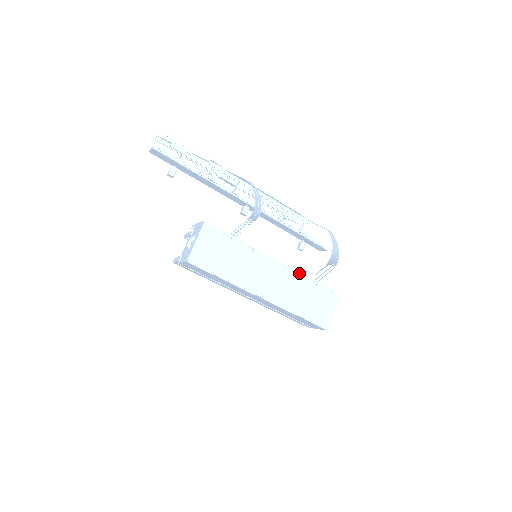
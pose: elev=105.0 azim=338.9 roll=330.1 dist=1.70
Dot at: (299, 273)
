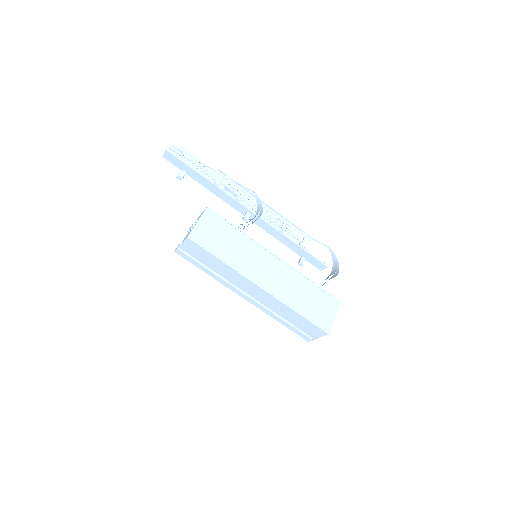
Dot at: (298, 272)
